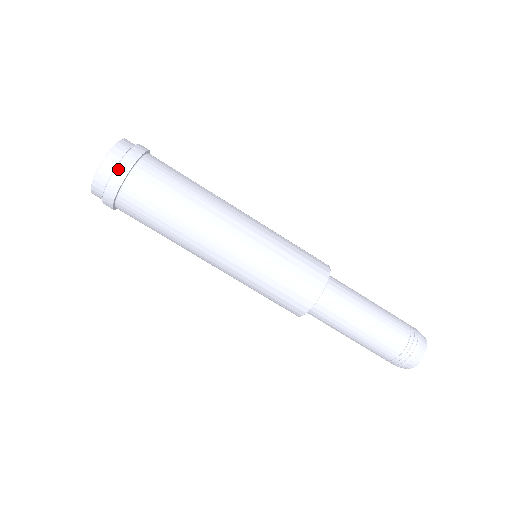
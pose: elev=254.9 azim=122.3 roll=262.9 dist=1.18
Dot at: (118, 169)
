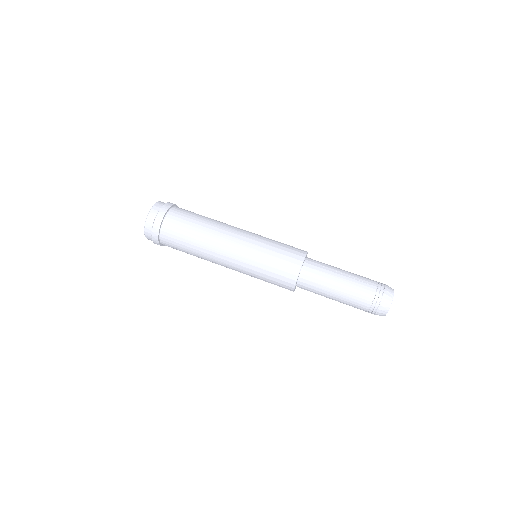
Dot at: (169, 203)
